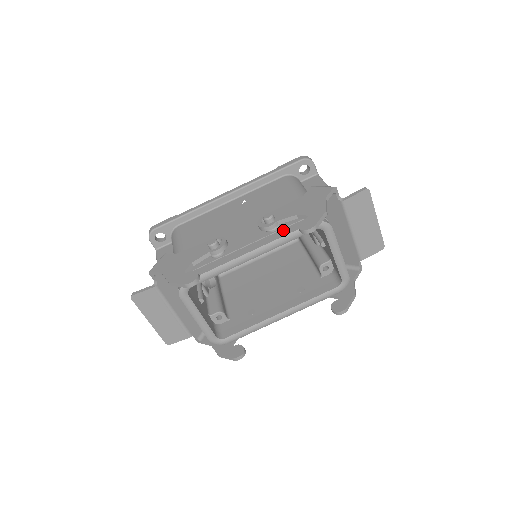
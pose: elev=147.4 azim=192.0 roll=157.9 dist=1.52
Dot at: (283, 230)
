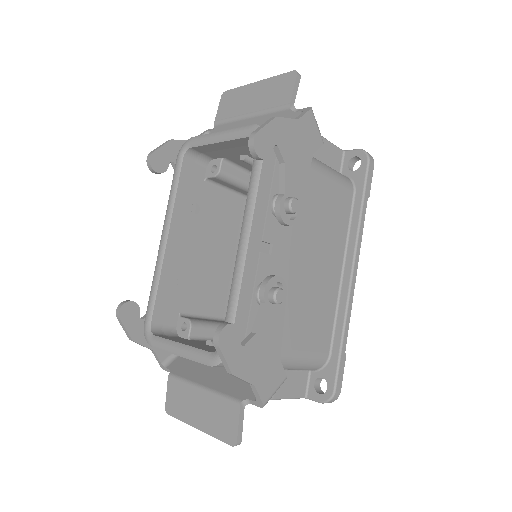
Dot at: occluded
